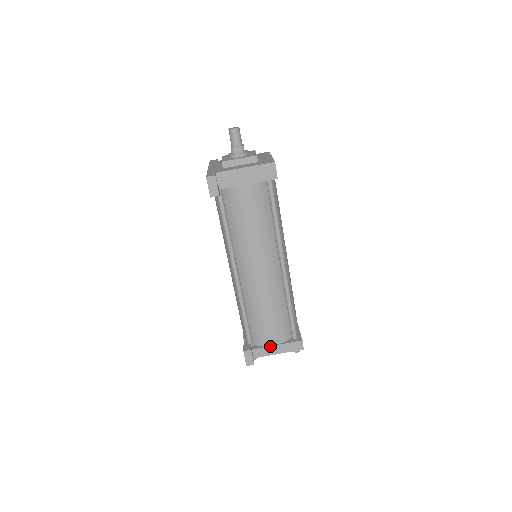
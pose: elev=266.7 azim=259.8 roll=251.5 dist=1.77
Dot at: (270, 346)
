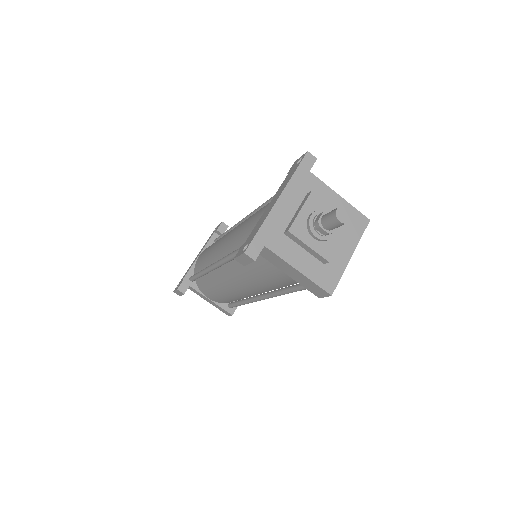
Dot at: (205, 296)
